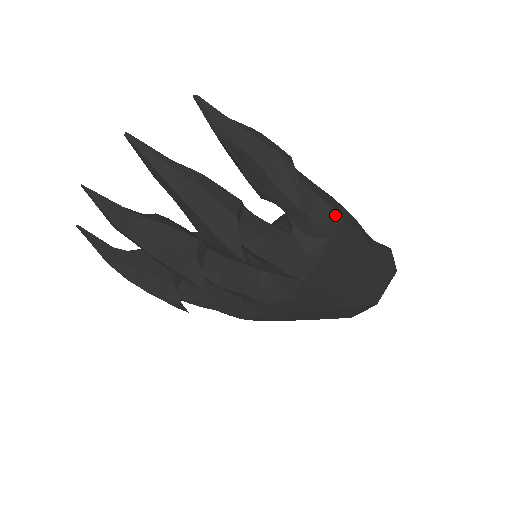
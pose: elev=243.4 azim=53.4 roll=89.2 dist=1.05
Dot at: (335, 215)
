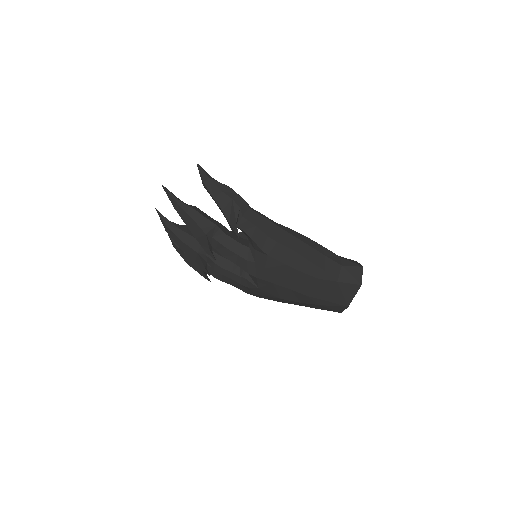
Dot at: (269, 240)
